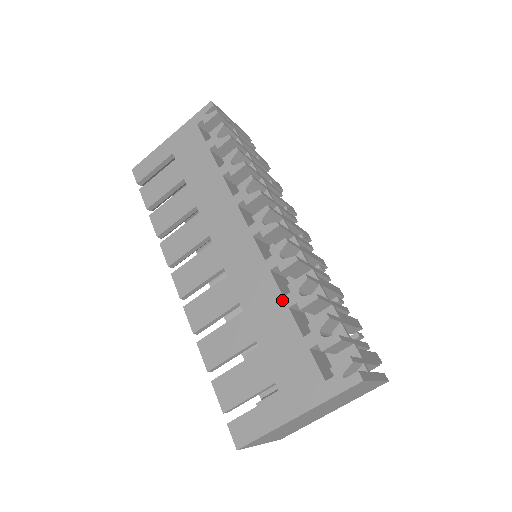
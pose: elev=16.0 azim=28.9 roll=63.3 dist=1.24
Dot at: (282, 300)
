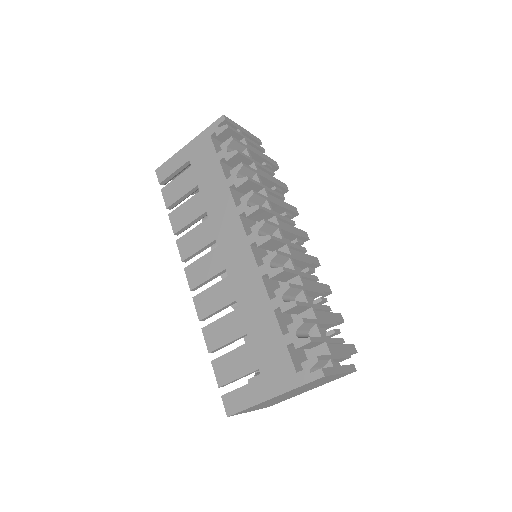
Dot at: (269, 303)
